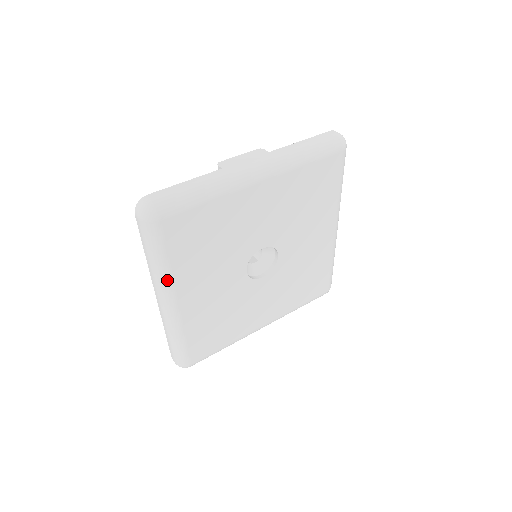
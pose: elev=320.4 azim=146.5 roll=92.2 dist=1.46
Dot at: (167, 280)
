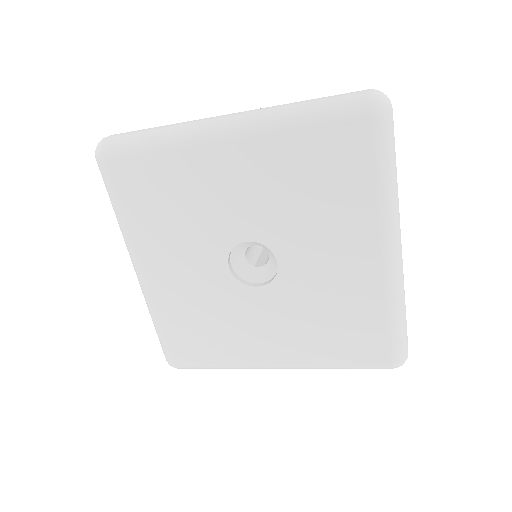
Dot at: (127, 238)
